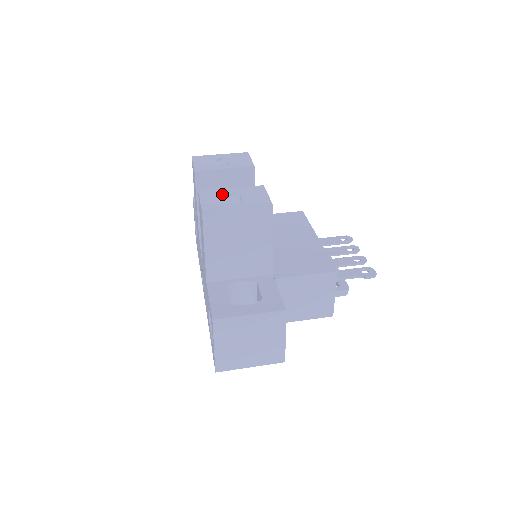
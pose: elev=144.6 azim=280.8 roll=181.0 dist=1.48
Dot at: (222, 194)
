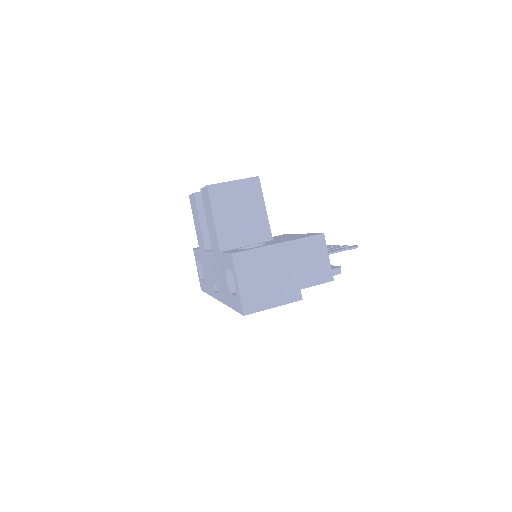
Dot at: occluded
